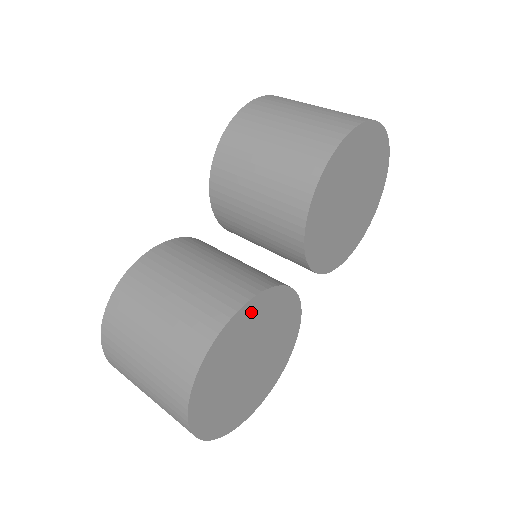
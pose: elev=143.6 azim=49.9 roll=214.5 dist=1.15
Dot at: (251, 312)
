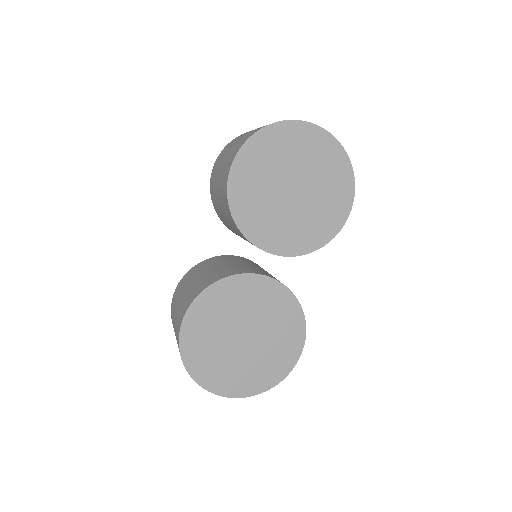
Dot at: (213, 298)
